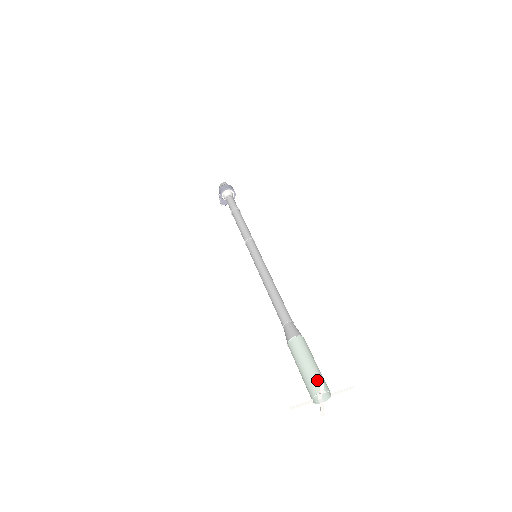
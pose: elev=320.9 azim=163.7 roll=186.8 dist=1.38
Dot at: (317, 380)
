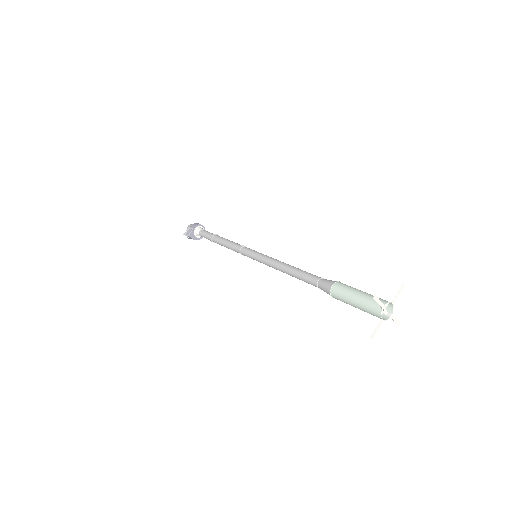
Dot at: (382, 299)
